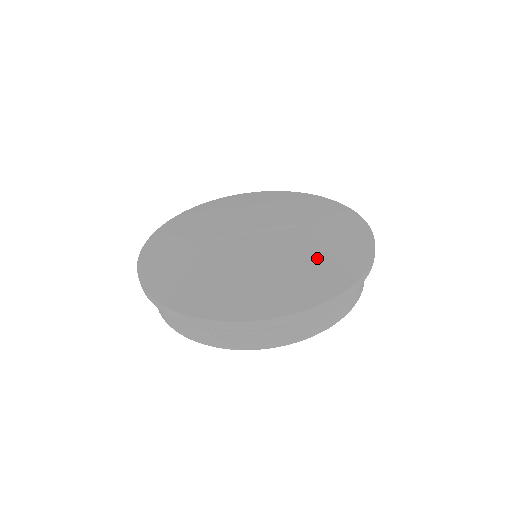
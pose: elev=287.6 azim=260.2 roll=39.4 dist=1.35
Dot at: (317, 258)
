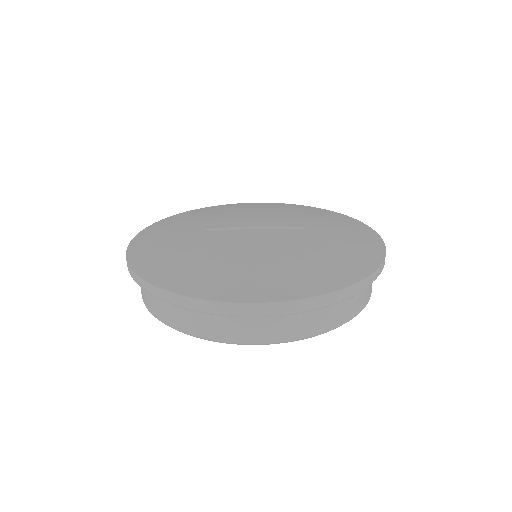
Dot at: (319, 256)
